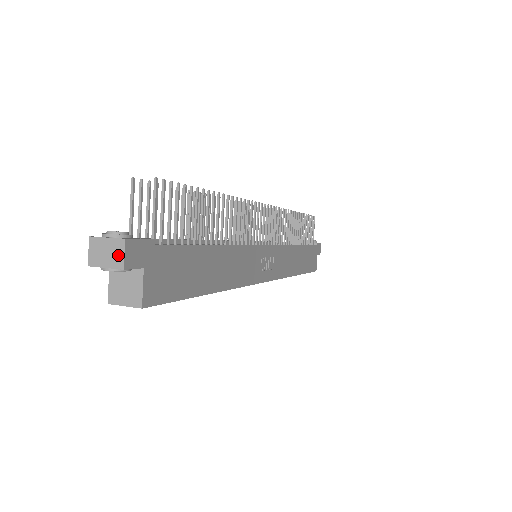
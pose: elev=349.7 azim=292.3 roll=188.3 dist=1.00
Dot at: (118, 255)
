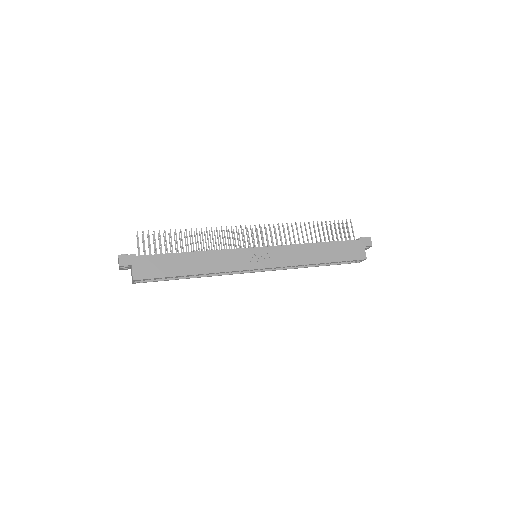
Dot at: (119, 262)
